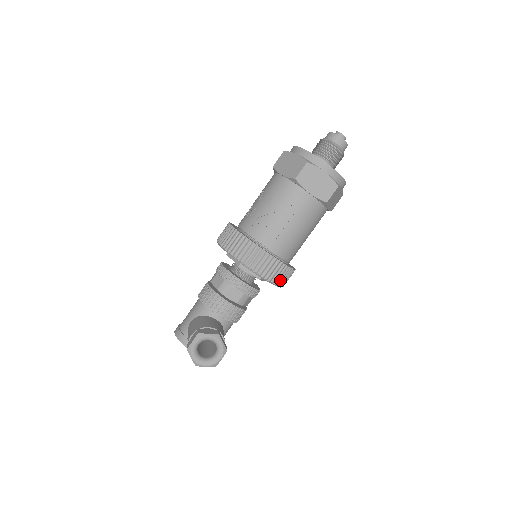
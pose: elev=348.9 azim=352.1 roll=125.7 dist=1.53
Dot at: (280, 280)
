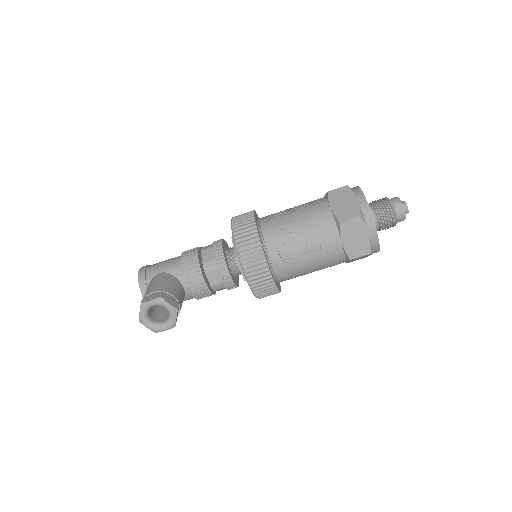
Dot at: (262, 294)
